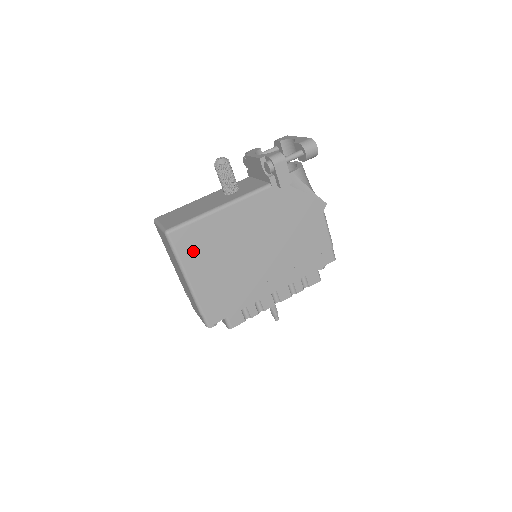
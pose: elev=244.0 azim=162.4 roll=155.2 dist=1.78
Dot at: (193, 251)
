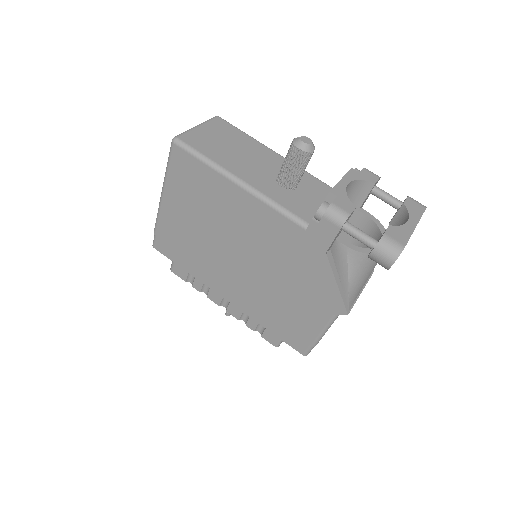
Dot at: (183, 182)
